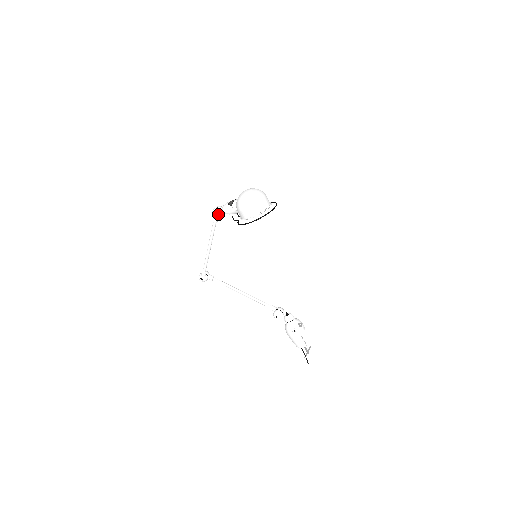
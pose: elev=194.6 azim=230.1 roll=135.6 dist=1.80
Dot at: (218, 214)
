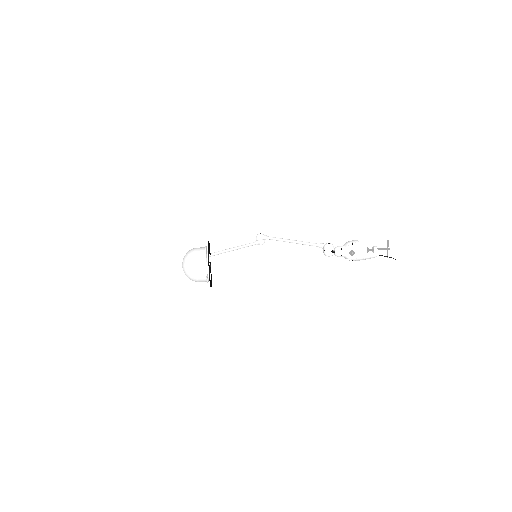
Dot at: occluded
